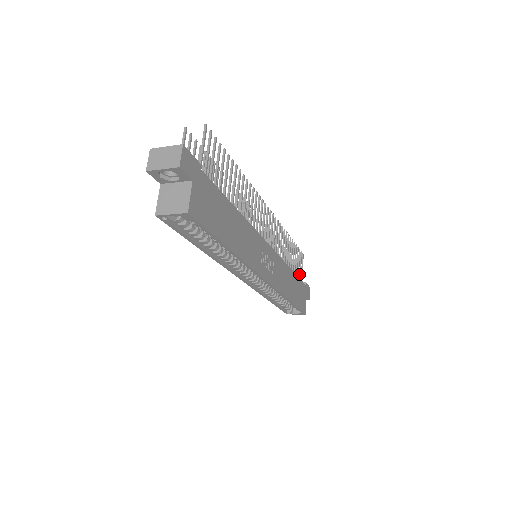
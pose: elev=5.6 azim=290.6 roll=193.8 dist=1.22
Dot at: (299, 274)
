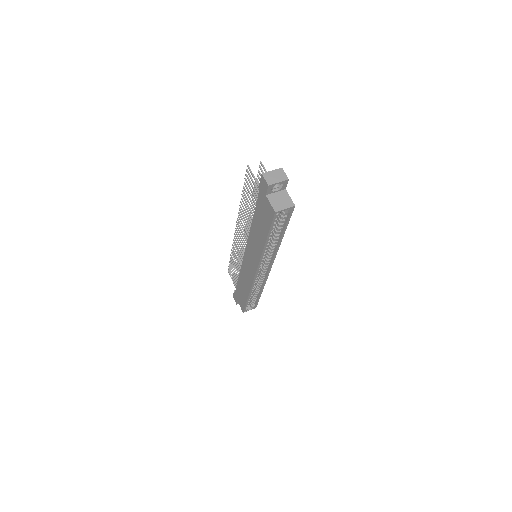
Dot at: occluded
